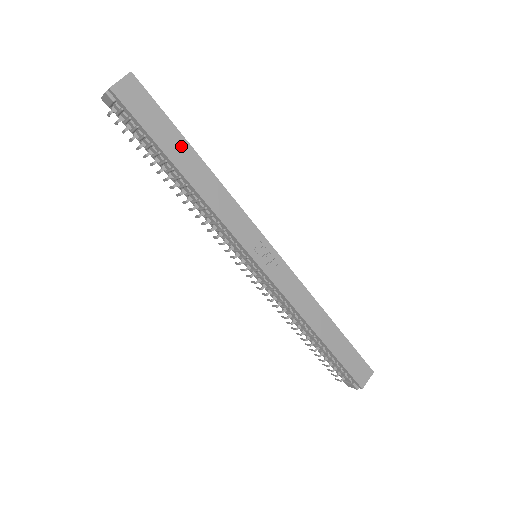
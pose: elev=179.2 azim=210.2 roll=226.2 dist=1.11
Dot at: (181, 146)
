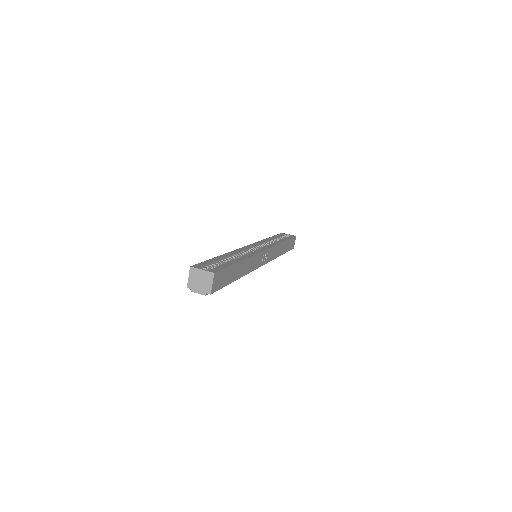
Dot at: (236, 269)
